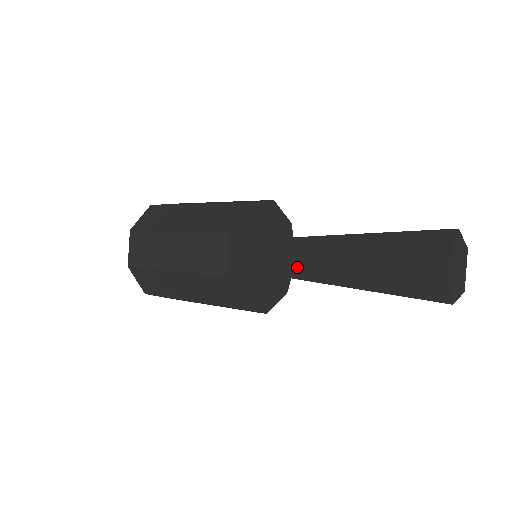
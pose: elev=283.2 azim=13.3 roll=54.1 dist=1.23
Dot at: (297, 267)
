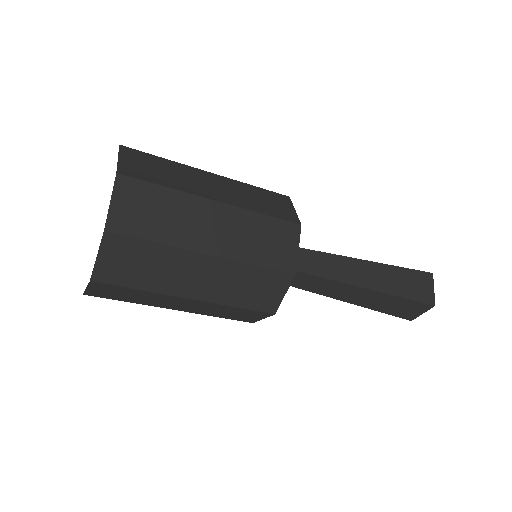
Dot at: (323, 263)
